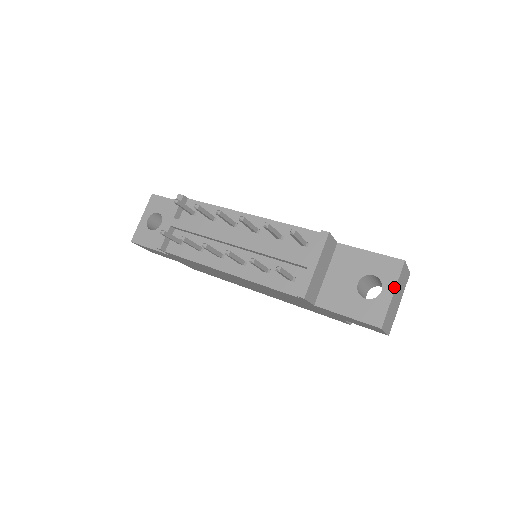
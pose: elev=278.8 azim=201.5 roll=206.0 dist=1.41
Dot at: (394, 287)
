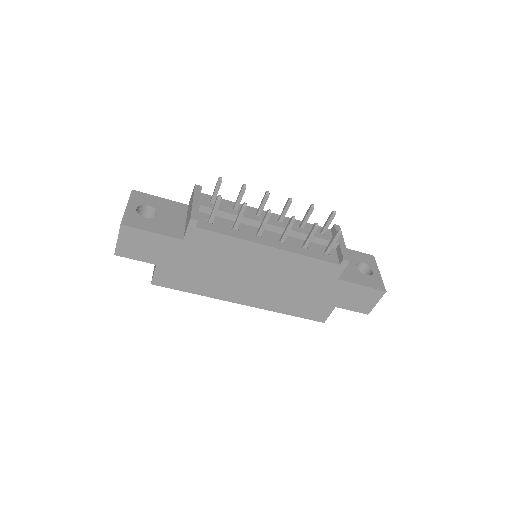
Dot at: (378, 269)
